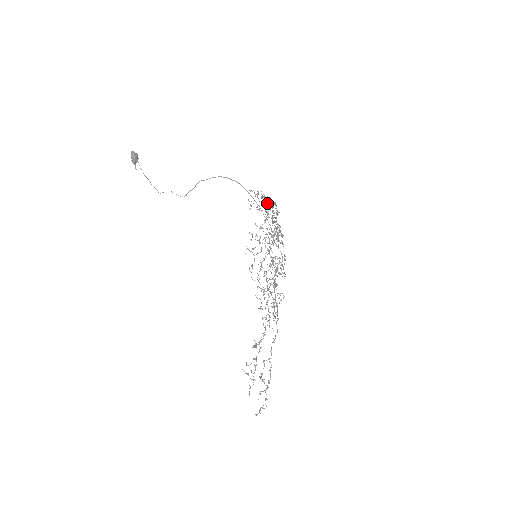
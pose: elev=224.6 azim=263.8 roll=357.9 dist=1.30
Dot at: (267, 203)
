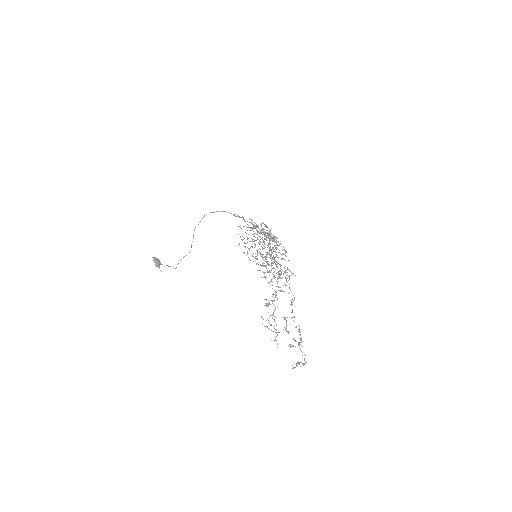
Dot at: (258, 227)
